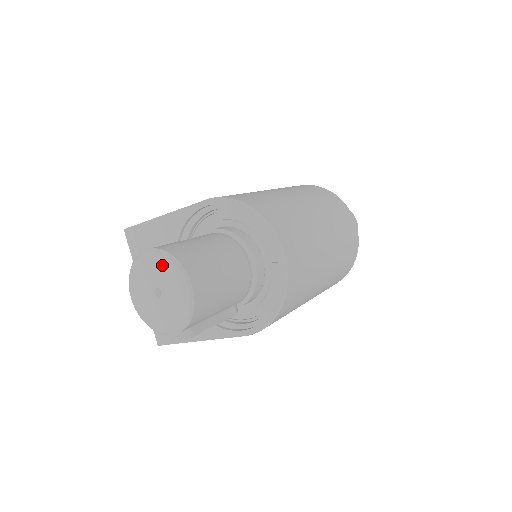
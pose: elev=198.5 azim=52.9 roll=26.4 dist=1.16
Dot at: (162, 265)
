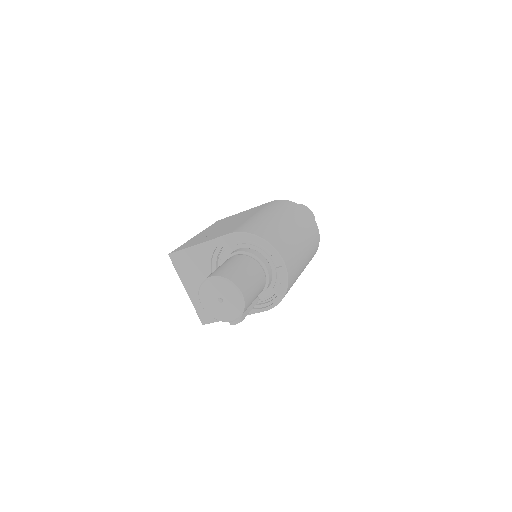
Dot at: (222, 285)
